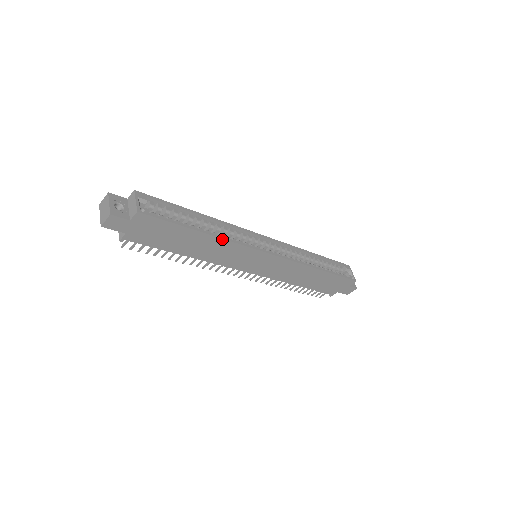
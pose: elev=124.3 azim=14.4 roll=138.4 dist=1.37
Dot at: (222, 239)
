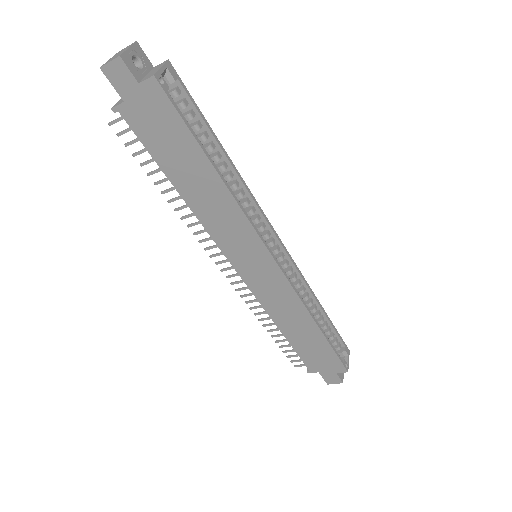
Dot at: (231, 195)
